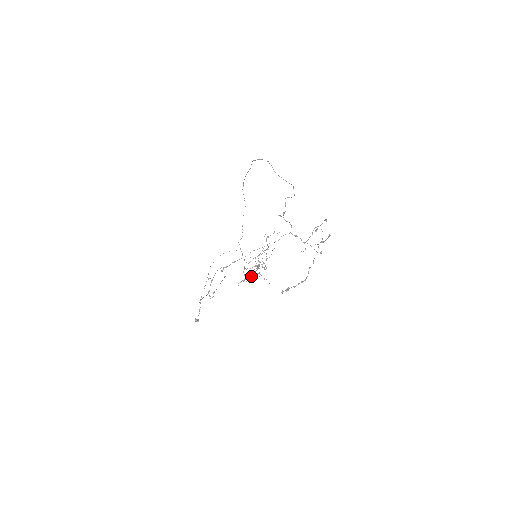
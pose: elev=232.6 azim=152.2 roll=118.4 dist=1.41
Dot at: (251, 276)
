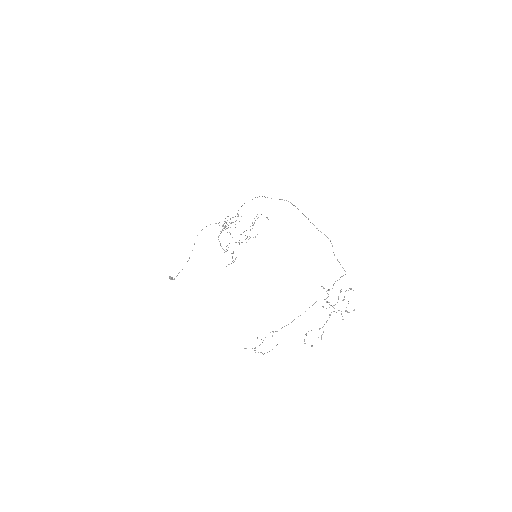
Dot at: occluded
